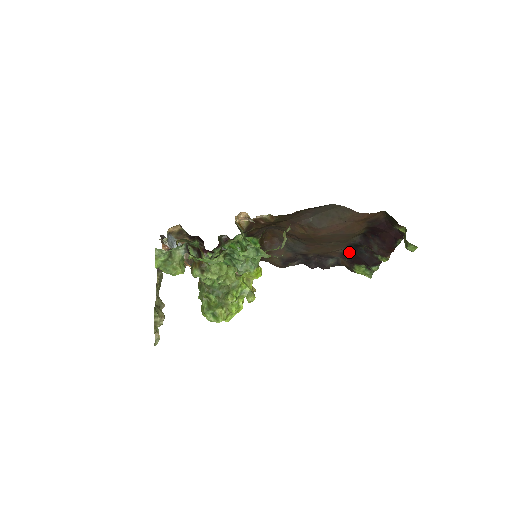
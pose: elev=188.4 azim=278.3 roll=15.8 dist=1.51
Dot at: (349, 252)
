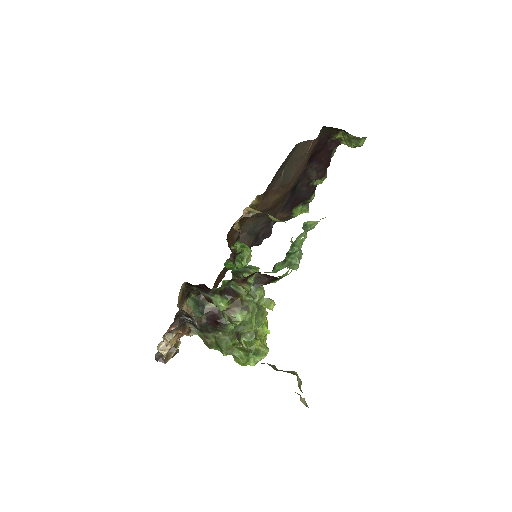
Dot at: (289, 199)
